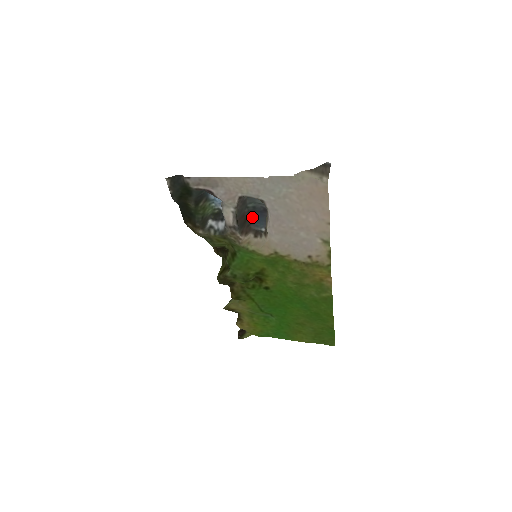
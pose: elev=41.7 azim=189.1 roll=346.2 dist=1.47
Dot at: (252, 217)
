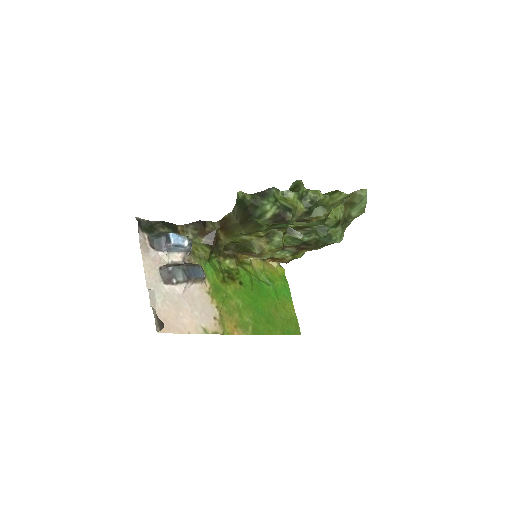
Dot at: (194, 267)
